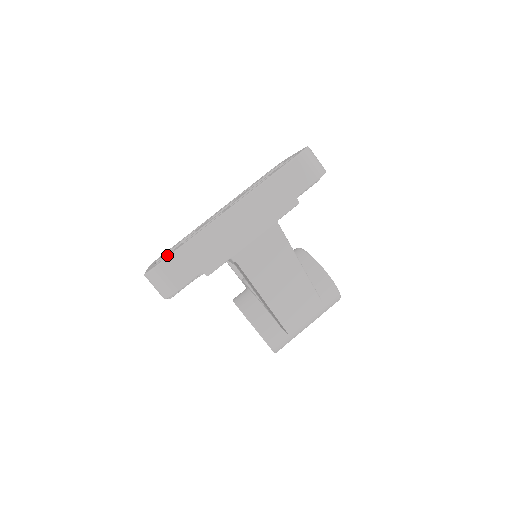
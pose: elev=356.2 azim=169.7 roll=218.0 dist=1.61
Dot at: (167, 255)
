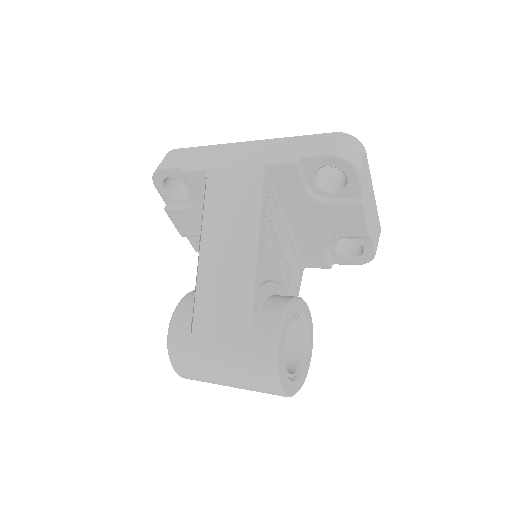
Dot at: occluded
